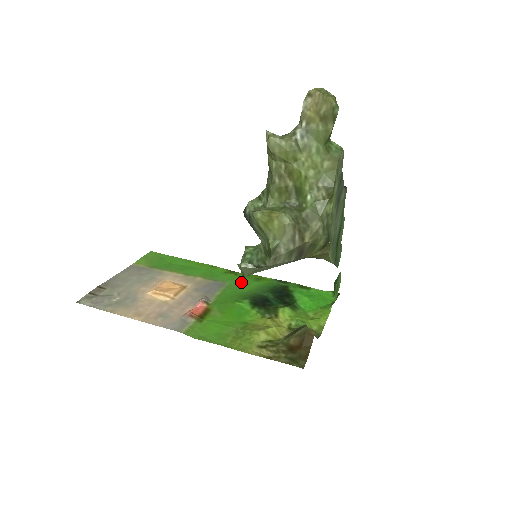
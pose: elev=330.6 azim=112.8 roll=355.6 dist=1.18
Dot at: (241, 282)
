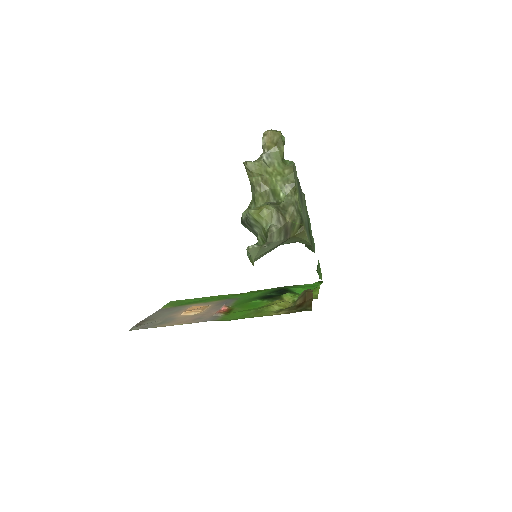
Dot at: (248, 295)
